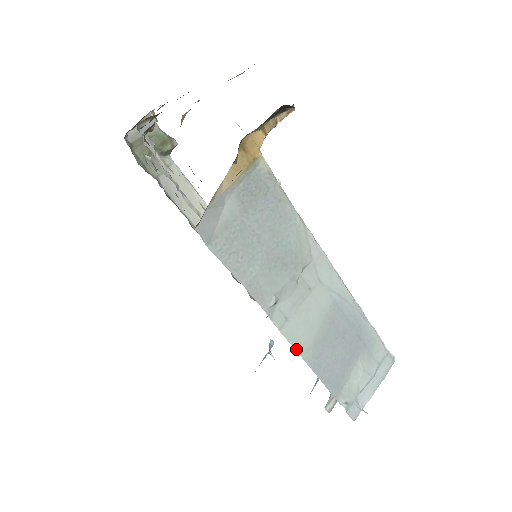
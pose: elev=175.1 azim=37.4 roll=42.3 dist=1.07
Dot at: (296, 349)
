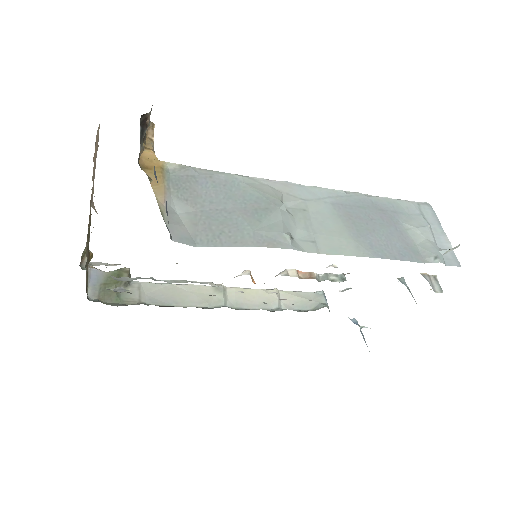
Dot at: (348, 255)
